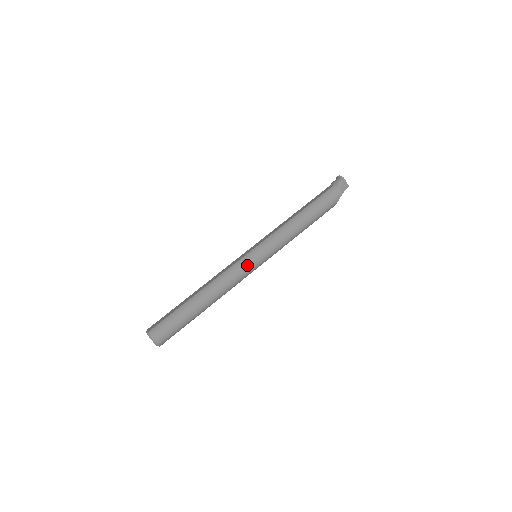
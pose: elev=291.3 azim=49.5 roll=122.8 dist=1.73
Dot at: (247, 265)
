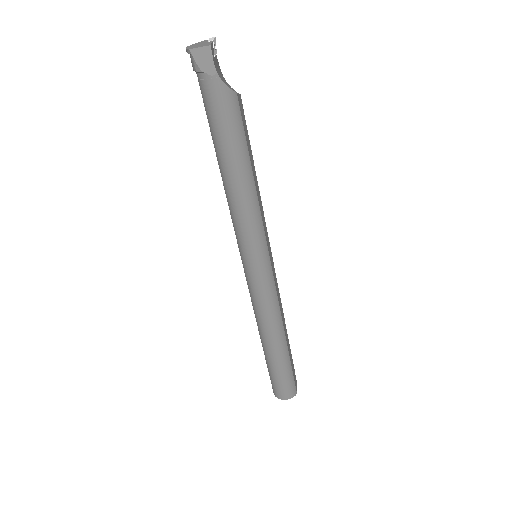
Dot at: (256, 284)
